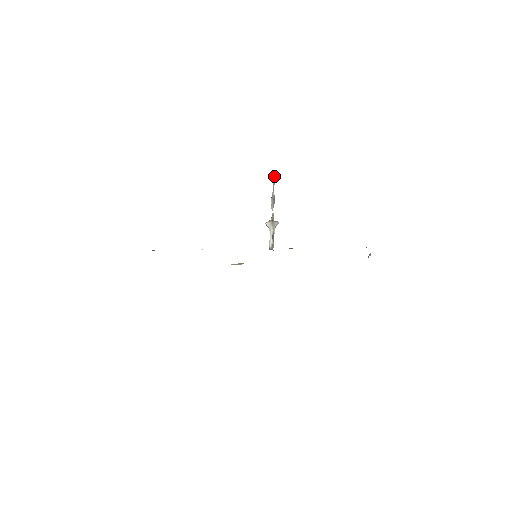
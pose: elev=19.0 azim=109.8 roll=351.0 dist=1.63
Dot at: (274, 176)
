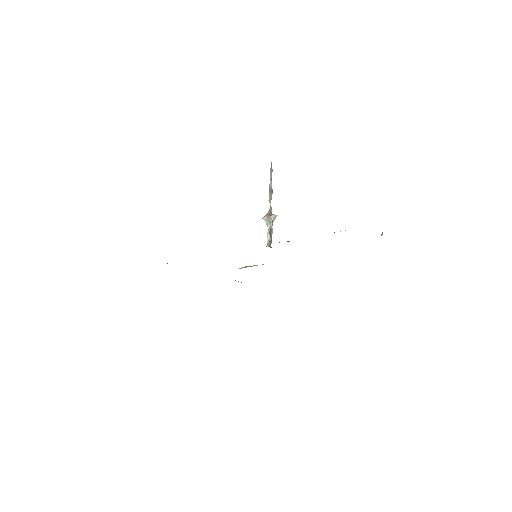
Dot at: (271, 165)
